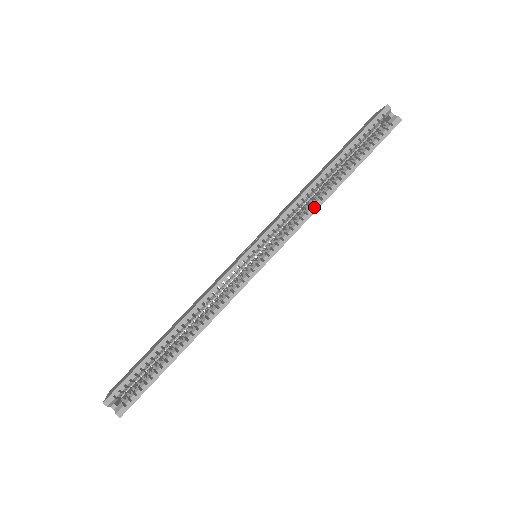
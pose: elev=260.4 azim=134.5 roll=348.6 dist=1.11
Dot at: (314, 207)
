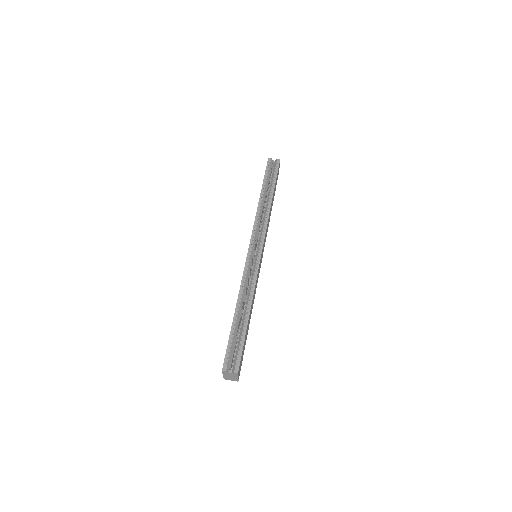
Dot at: (267, 213)
